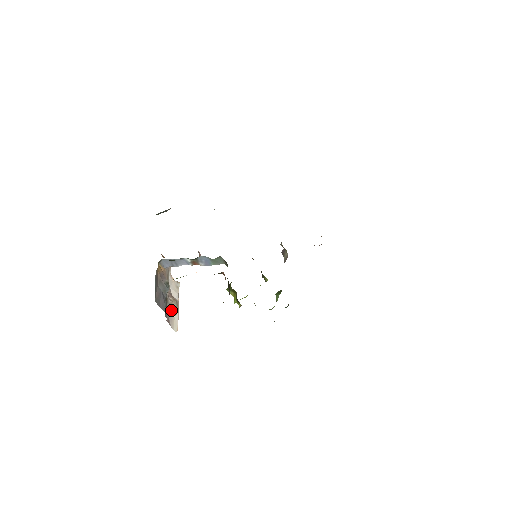
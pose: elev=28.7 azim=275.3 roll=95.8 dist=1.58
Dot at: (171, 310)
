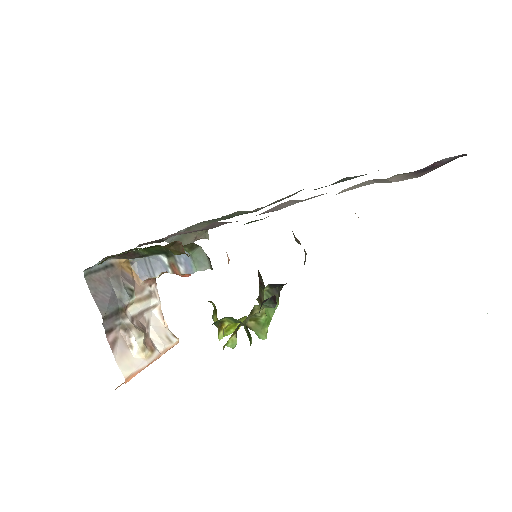
Dot at: (129, 339)
